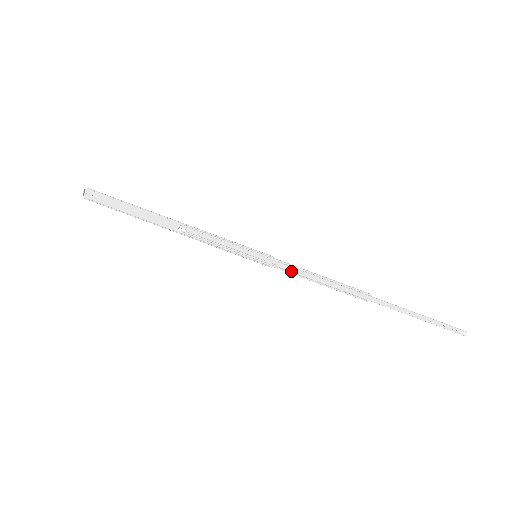
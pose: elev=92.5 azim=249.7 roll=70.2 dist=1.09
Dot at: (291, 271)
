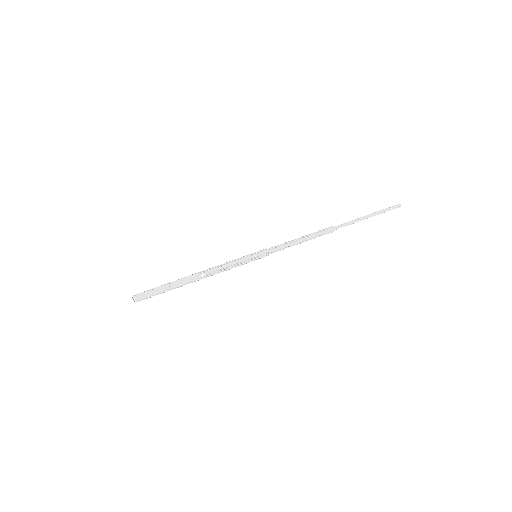
Dot at: (281, 249)
